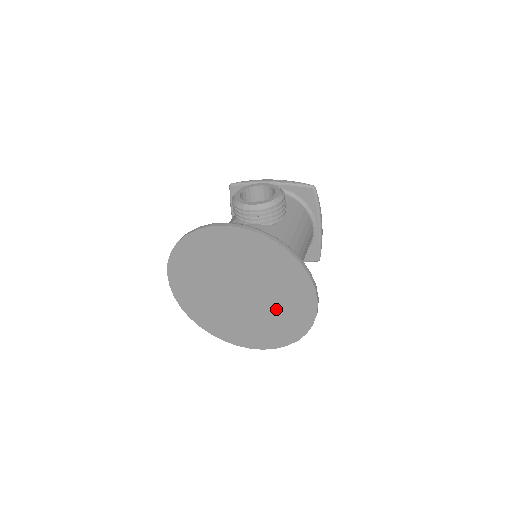
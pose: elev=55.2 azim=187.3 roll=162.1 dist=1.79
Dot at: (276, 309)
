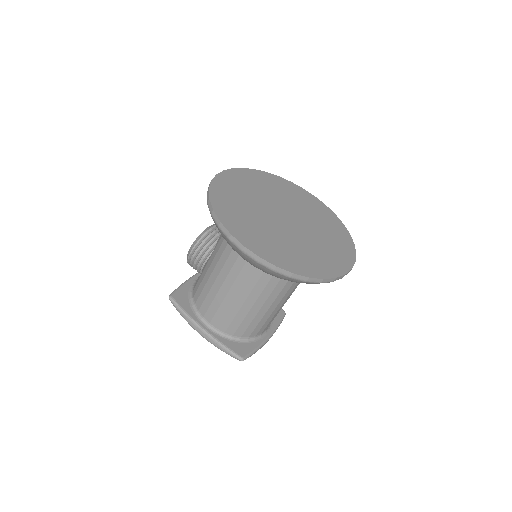
Dot at: (312, 217)
